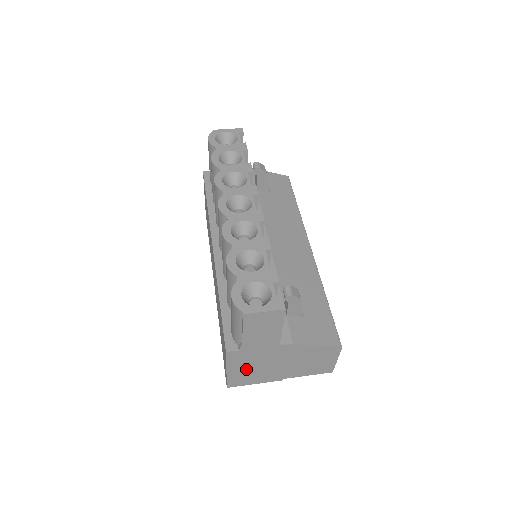
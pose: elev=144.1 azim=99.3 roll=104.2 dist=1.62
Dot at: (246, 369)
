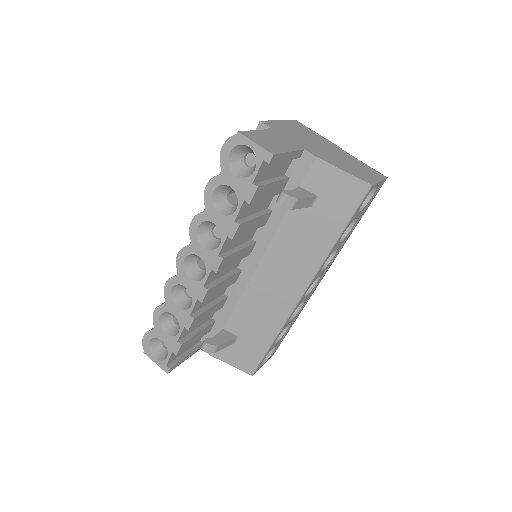
Dot at: occluded
